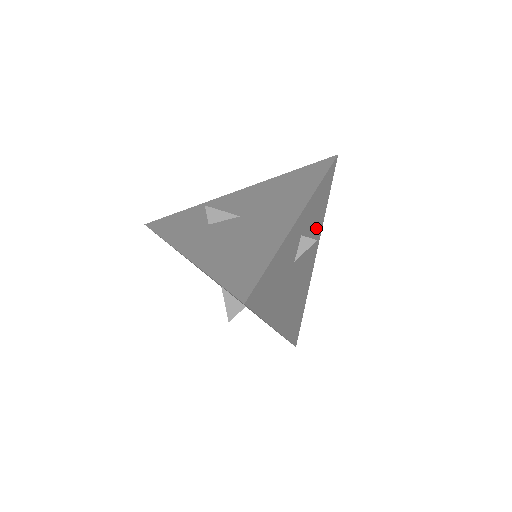
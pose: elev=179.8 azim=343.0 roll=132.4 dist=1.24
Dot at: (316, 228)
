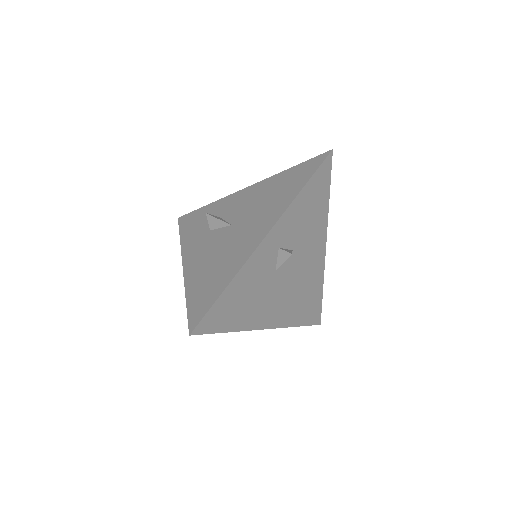
Dot at: (313, 227)
